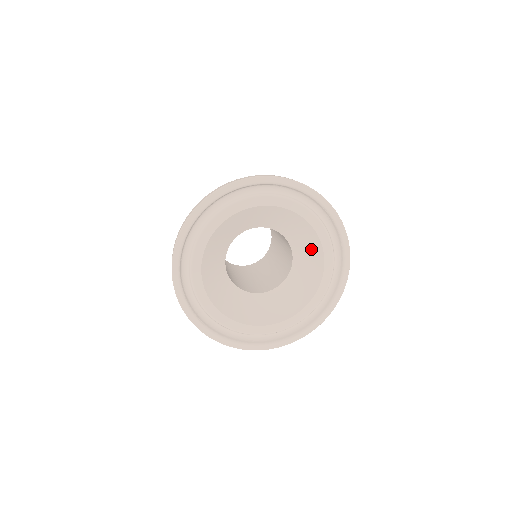
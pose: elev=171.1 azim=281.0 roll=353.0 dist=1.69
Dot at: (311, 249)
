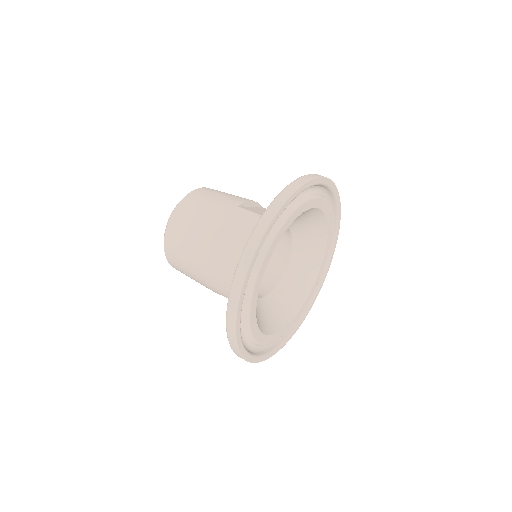
Dot at: (313, 250)
